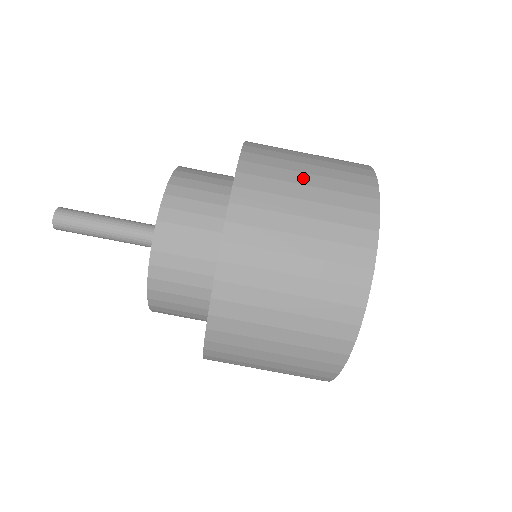
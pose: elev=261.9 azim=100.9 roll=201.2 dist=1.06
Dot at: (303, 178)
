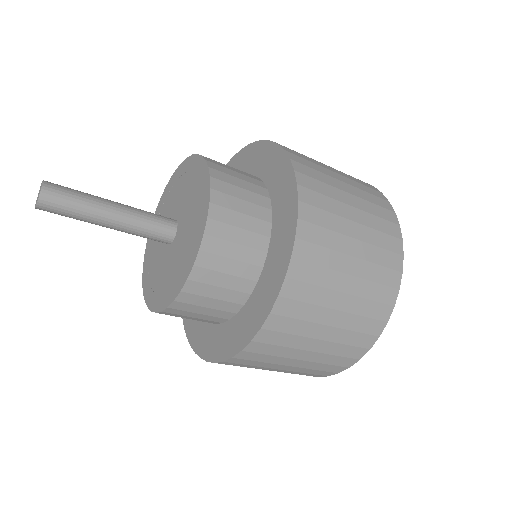
Dot at: (270, 370)
